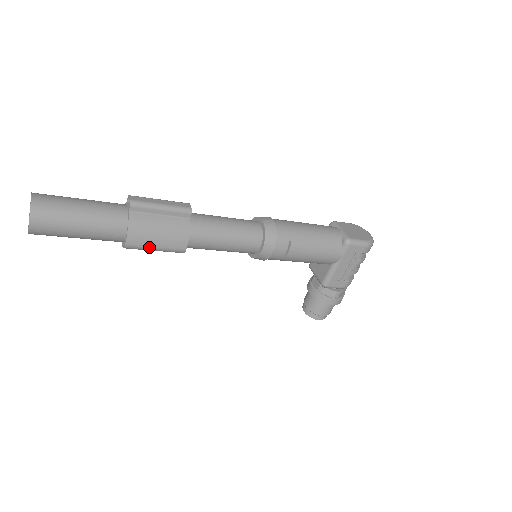
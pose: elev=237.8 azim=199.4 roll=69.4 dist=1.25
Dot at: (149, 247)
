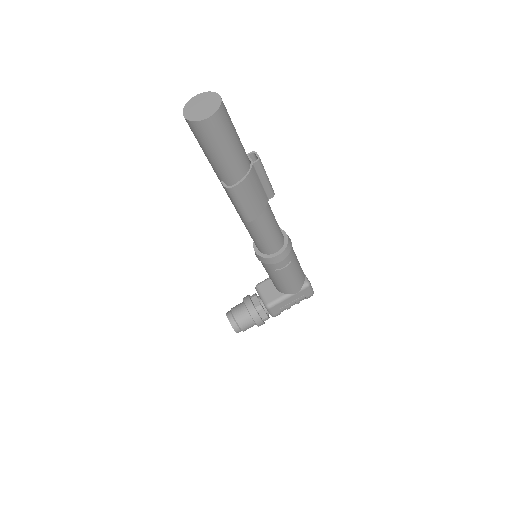
Dot at: (241, 200)
